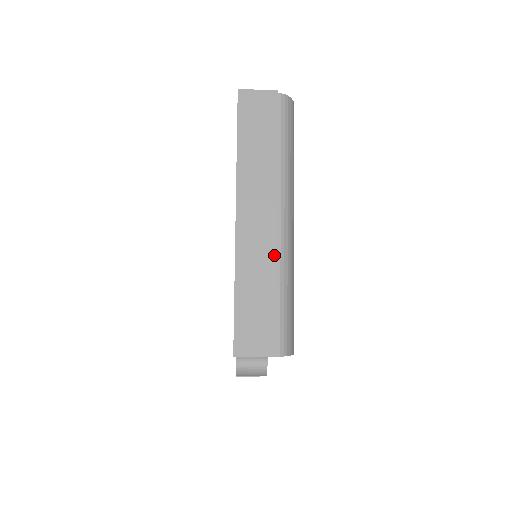
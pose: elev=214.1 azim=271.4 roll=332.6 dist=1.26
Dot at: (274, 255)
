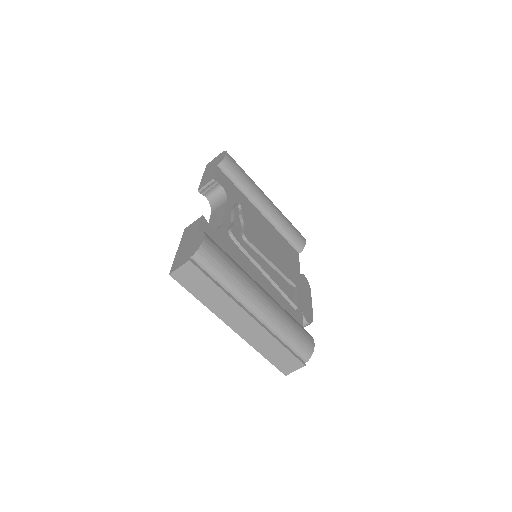
Dot at: (266, 332)
